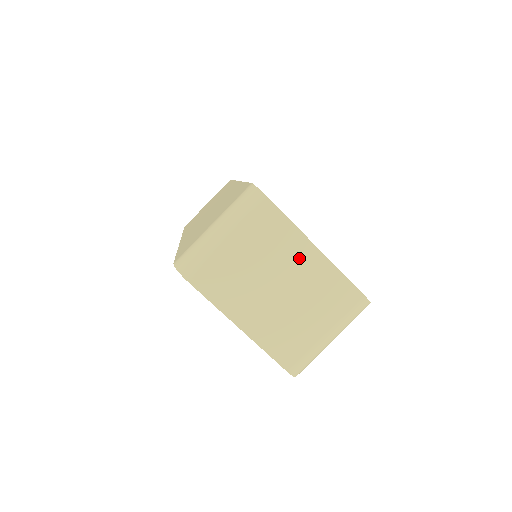
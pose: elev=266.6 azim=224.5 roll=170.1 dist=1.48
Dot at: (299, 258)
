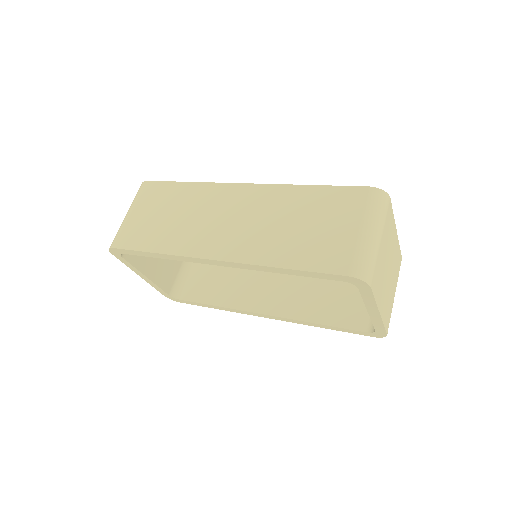
Dot at: (393, 242)
